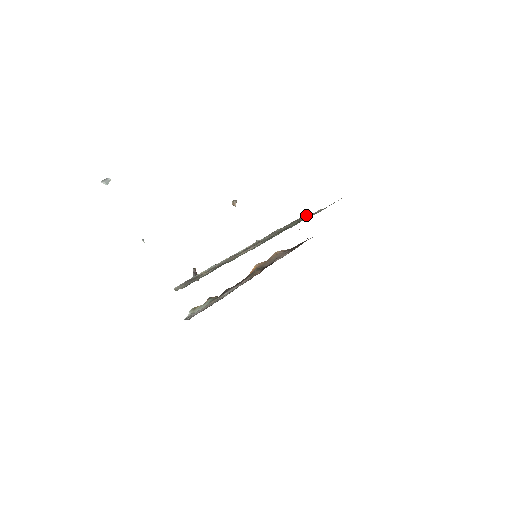
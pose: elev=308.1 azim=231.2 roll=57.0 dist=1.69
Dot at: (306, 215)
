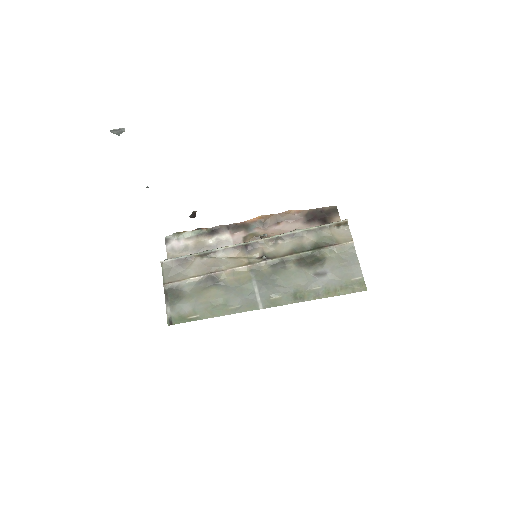
Dot at: (340, 223)
